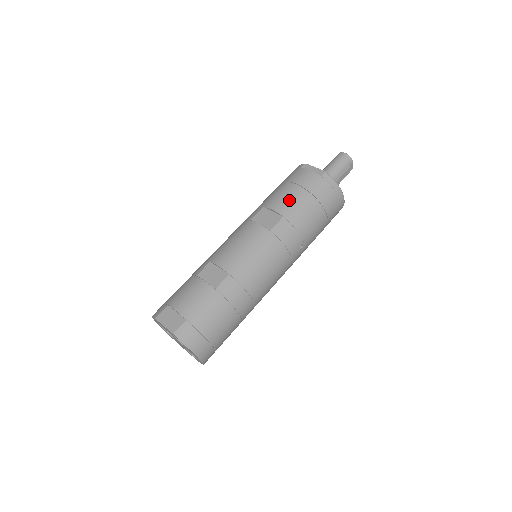
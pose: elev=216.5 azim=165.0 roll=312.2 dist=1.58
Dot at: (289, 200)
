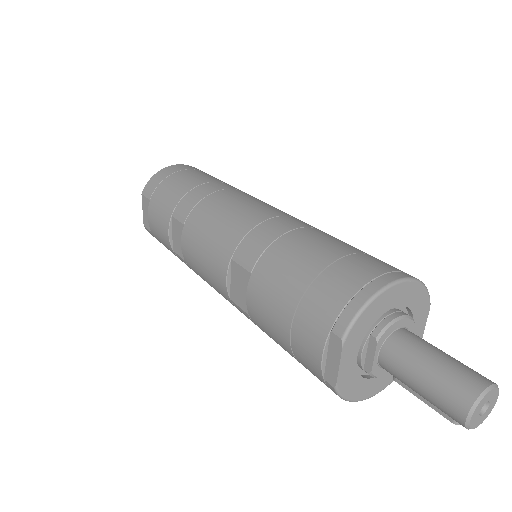
Dot at: (265, 322)
